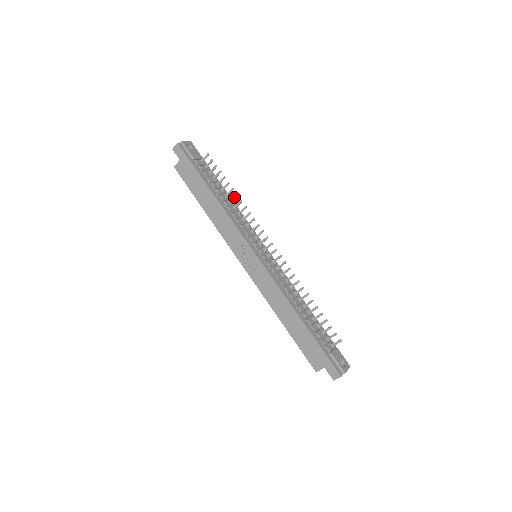
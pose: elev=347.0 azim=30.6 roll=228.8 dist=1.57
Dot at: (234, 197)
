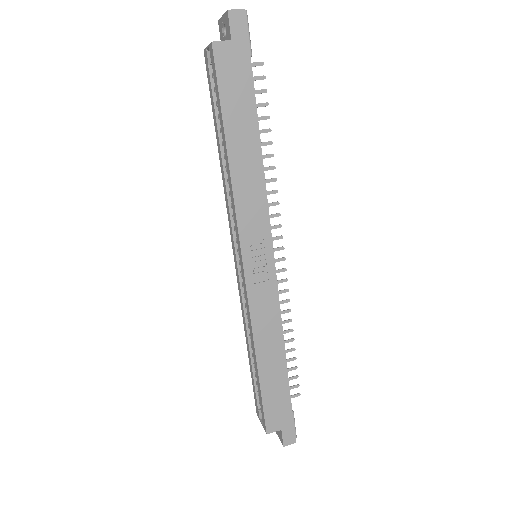
Dot at: (267, 155)
